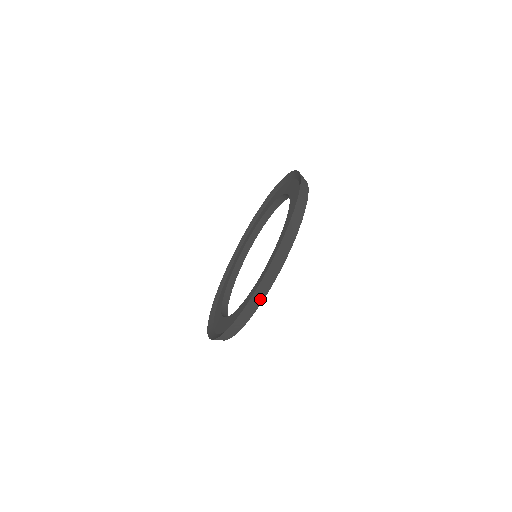
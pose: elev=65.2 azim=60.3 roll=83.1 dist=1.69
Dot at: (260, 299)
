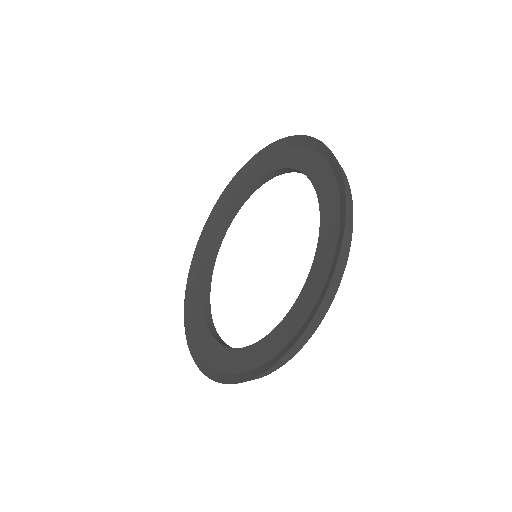
Dot at: (270, 372)
